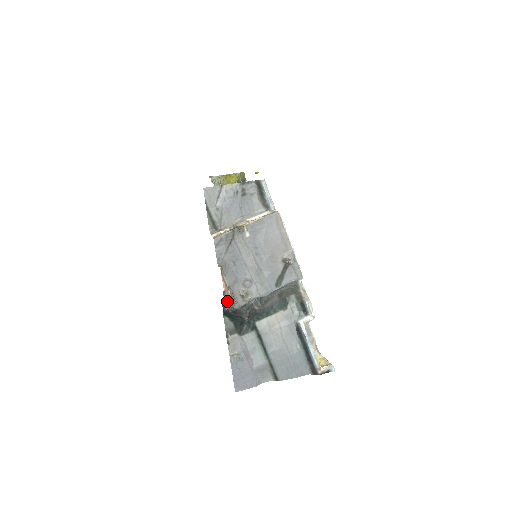
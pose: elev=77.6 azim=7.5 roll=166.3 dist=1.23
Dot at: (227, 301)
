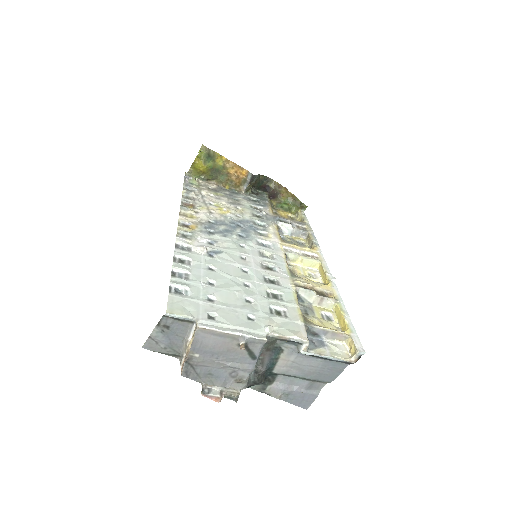
Dot at: (231, 398)
